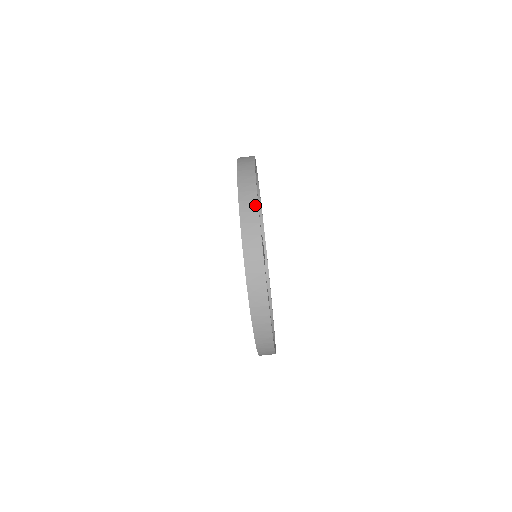
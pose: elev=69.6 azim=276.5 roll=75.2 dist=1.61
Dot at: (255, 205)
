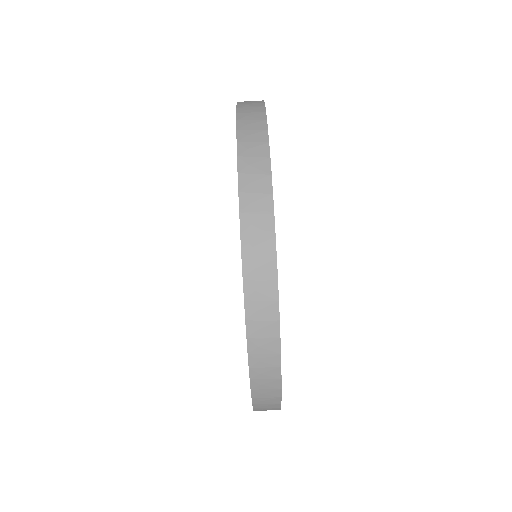
Dot at: (265, 164)
